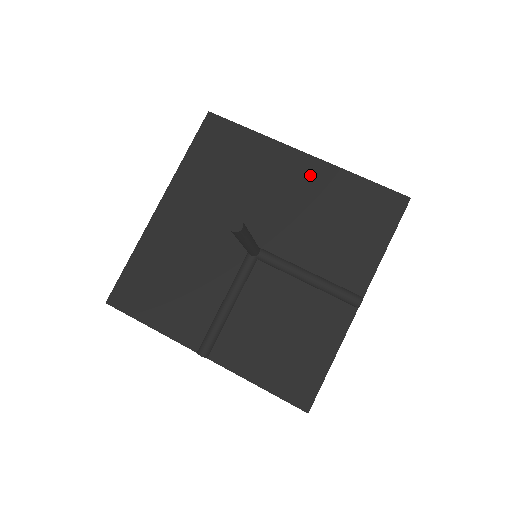
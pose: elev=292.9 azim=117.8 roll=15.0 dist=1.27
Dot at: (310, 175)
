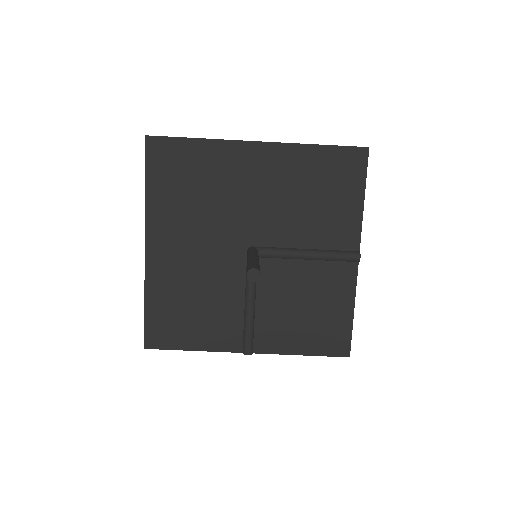
Dot at: (272, 162)
